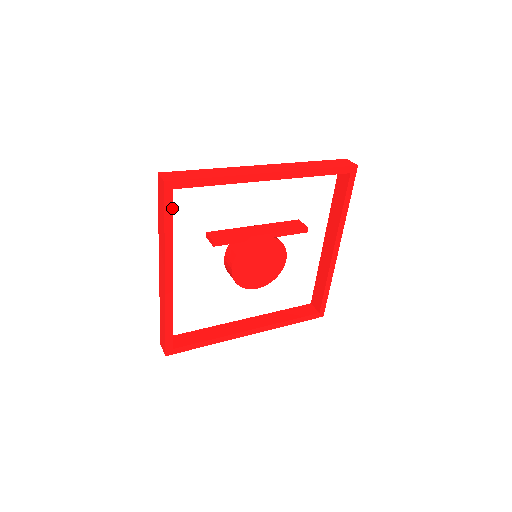
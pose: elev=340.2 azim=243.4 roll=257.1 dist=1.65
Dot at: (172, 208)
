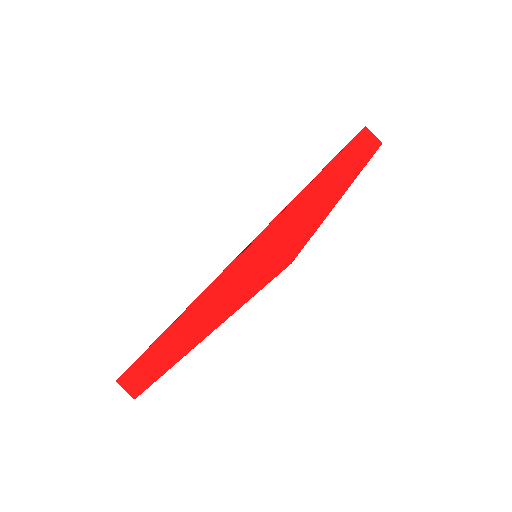
Dot at: occluded
